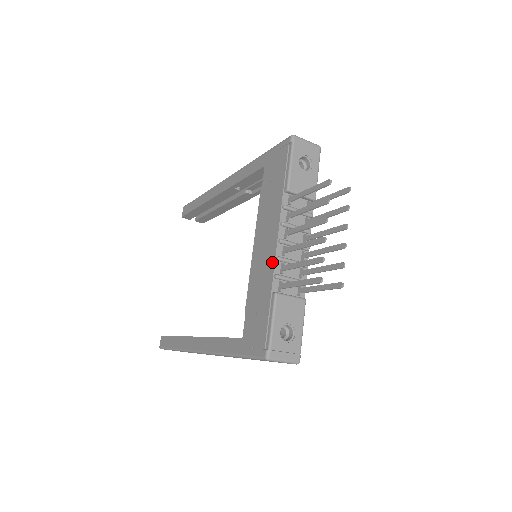
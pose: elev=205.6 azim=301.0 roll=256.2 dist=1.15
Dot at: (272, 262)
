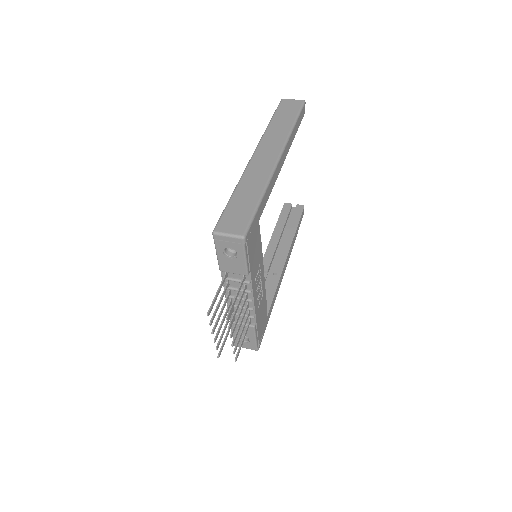
Dot at: (228, 302)
